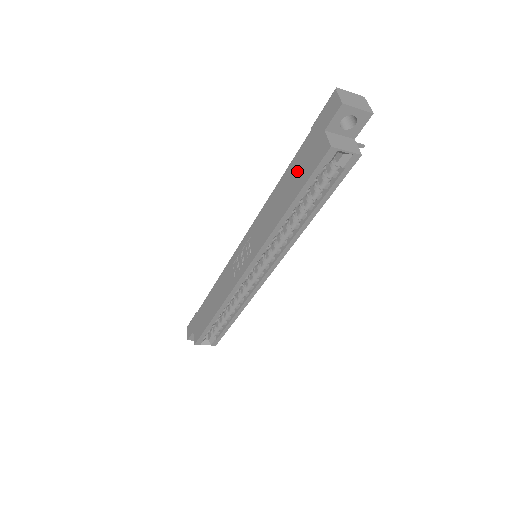
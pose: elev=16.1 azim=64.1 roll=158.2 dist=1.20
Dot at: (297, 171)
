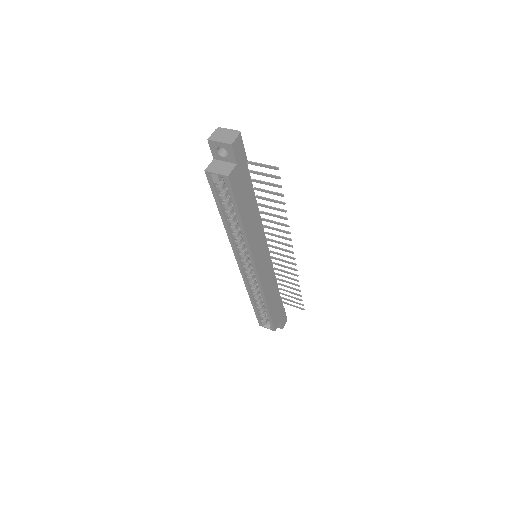
Dot at: occluded
